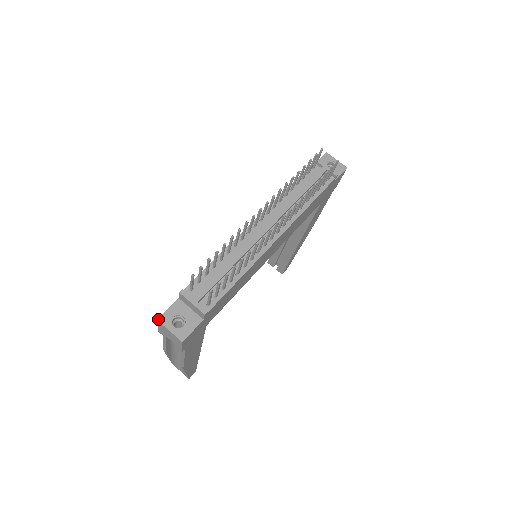
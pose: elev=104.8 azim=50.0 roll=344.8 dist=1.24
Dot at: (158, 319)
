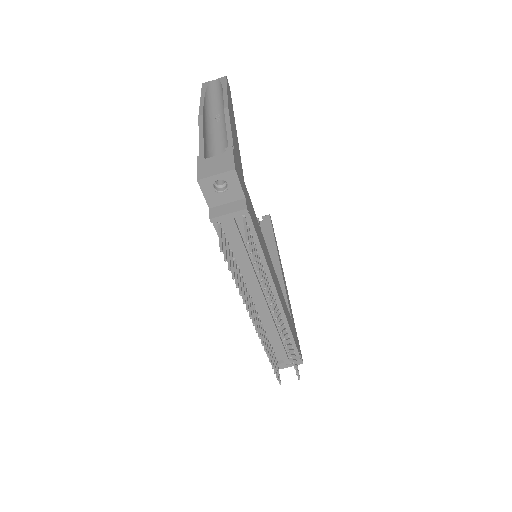
Dot at: occluded
